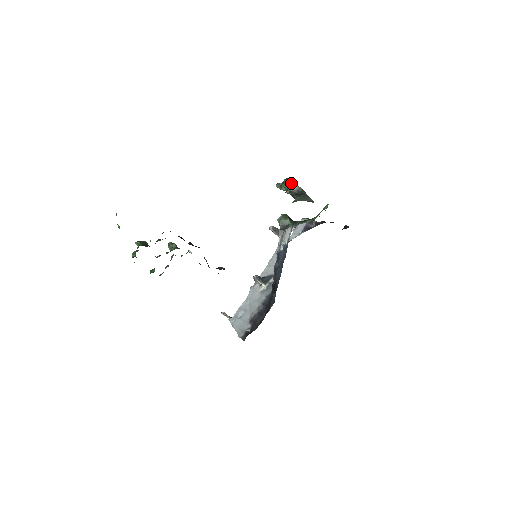
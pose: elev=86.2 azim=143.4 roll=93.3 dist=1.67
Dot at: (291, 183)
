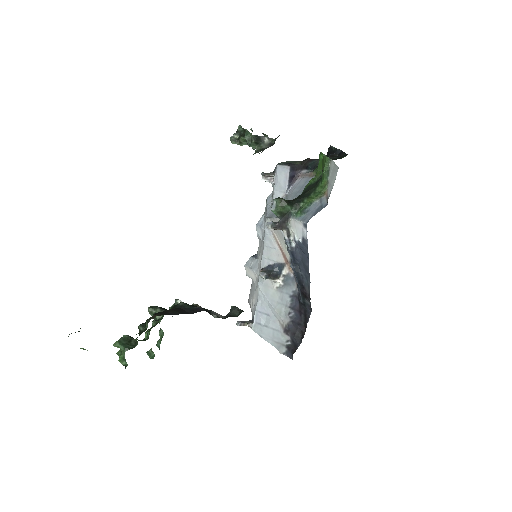
Dot at: (258, 139)
